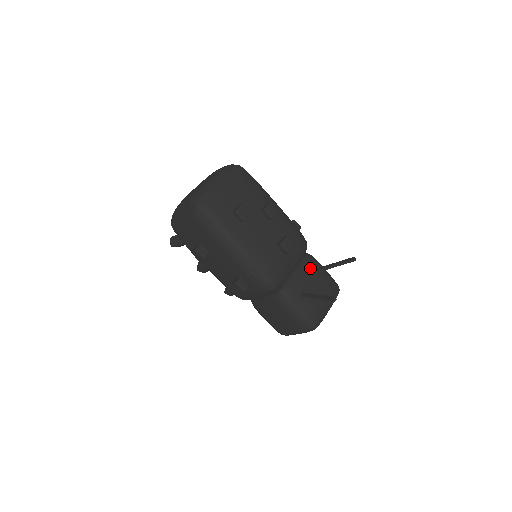
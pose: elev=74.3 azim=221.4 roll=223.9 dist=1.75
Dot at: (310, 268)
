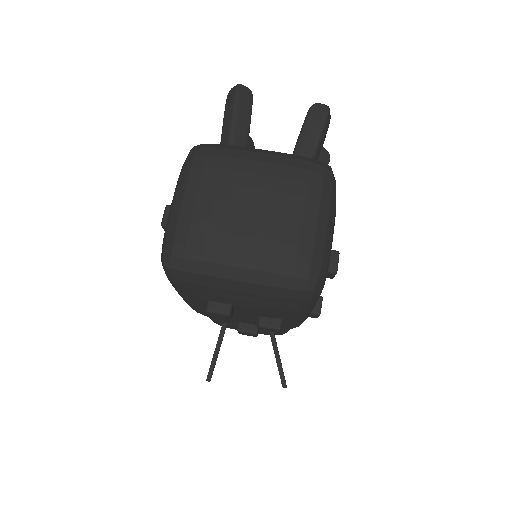
Dot at: occluded
